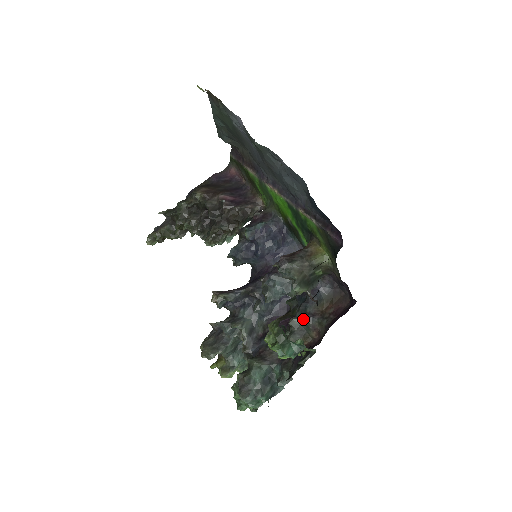
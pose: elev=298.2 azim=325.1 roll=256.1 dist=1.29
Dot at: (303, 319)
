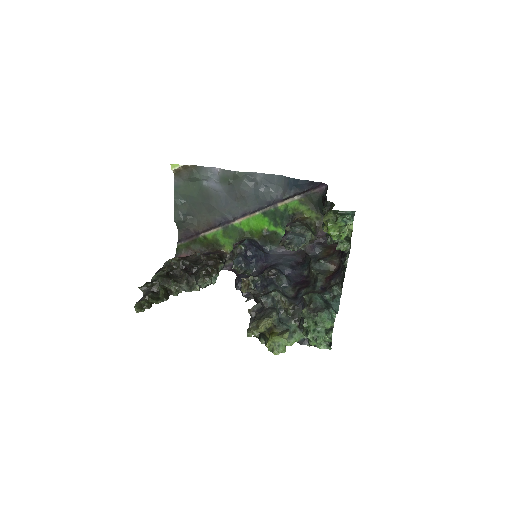
Dot at: (320, 260)
